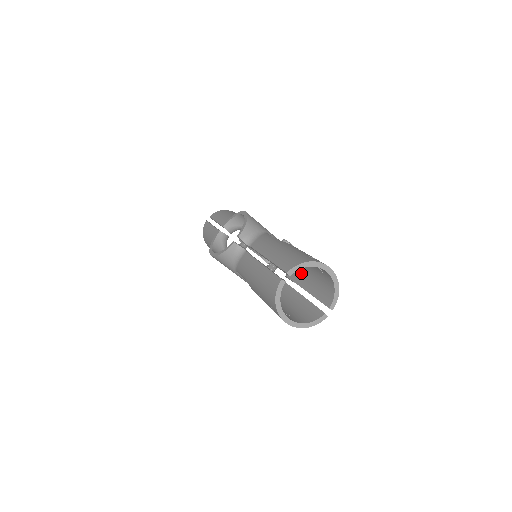
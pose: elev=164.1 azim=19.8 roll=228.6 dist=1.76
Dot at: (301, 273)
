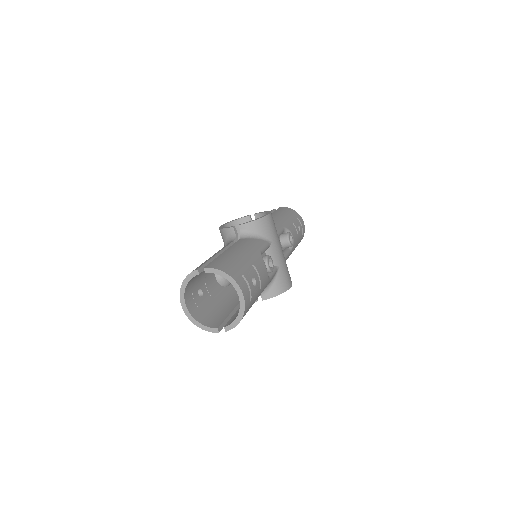
Dot at: occluded
